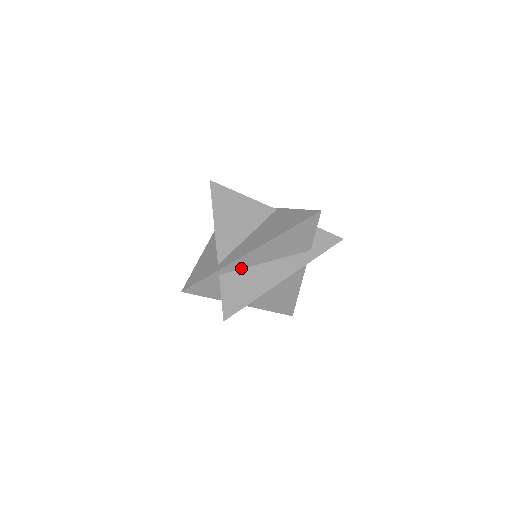
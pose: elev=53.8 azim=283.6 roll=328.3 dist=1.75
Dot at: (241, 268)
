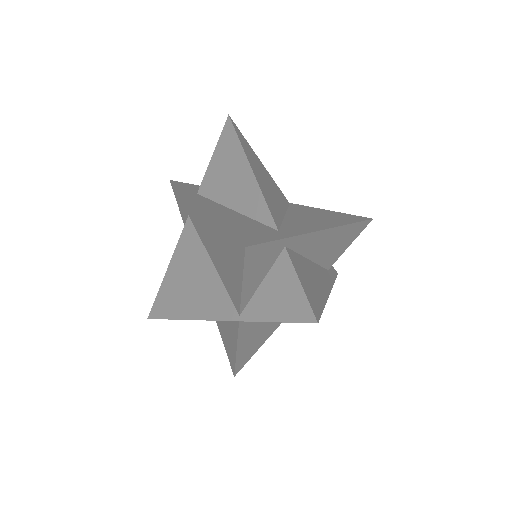
Dot at: (298, 252)
